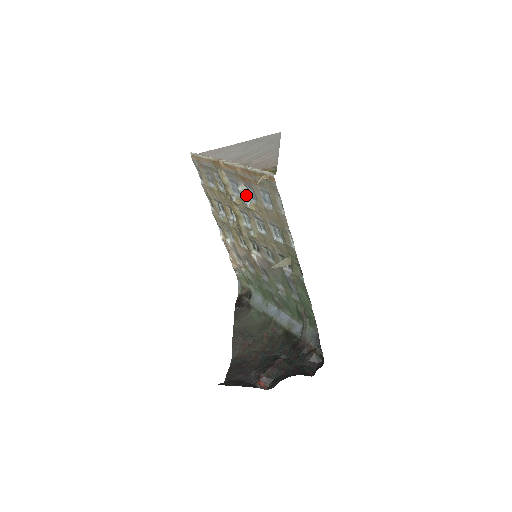
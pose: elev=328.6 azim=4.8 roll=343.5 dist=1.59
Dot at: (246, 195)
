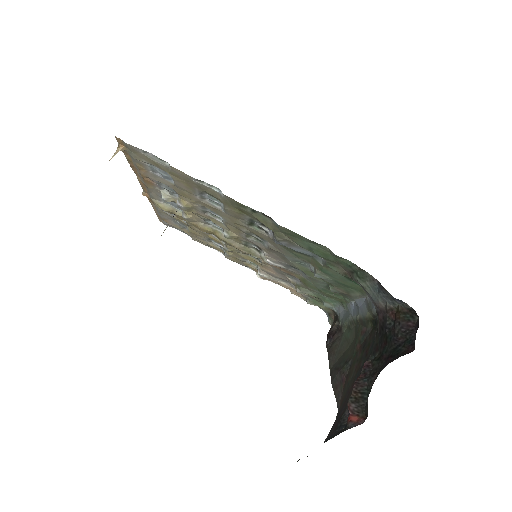
Dot at: (174, 198)
